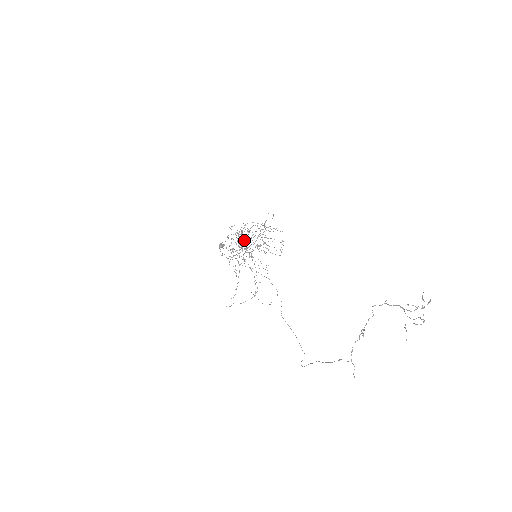
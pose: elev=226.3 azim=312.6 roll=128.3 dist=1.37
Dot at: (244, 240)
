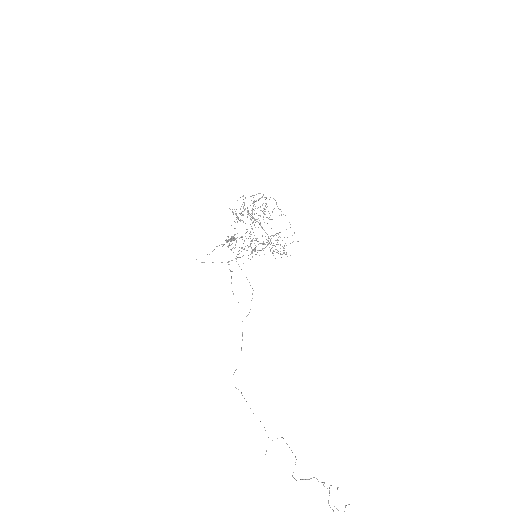
Dot at: occluded
